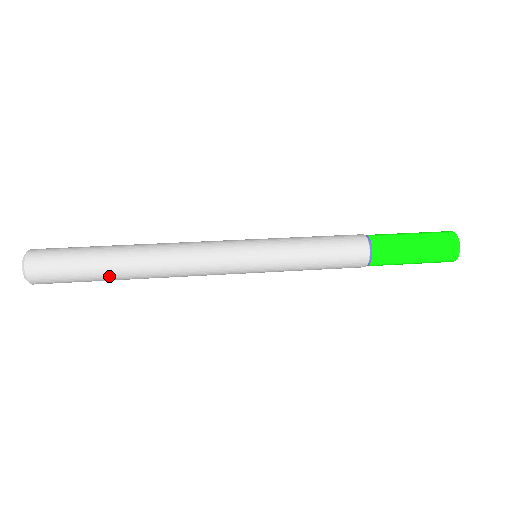
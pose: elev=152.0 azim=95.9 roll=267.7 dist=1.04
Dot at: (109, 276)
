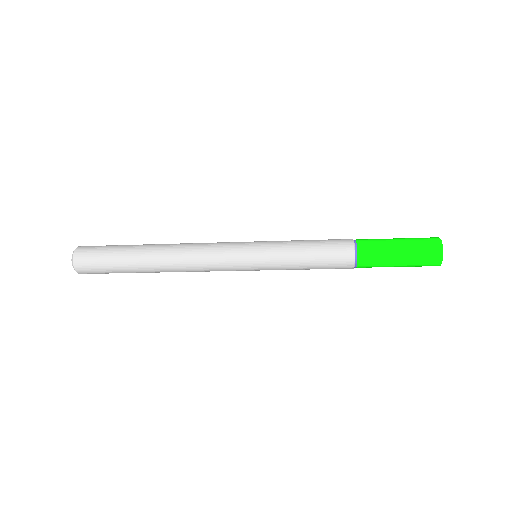
Dot at: (135, 267)
